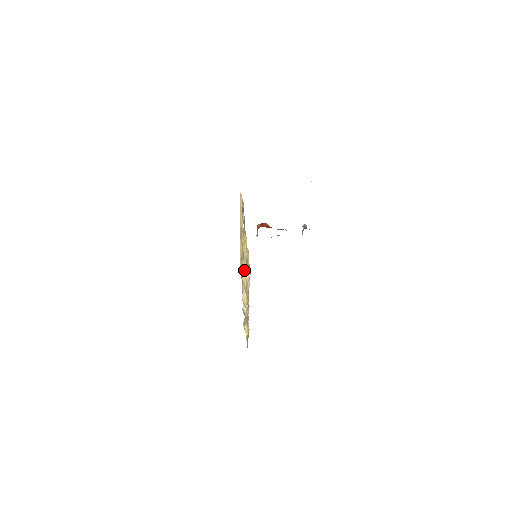
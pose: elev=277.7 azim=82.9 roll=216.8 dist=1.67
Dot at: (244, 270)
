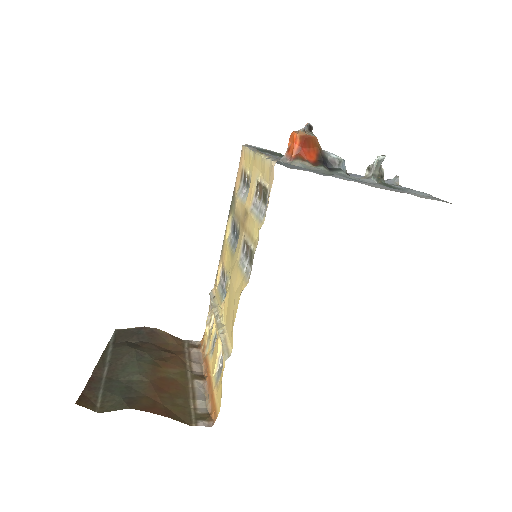
Dot at: (219, 336)
